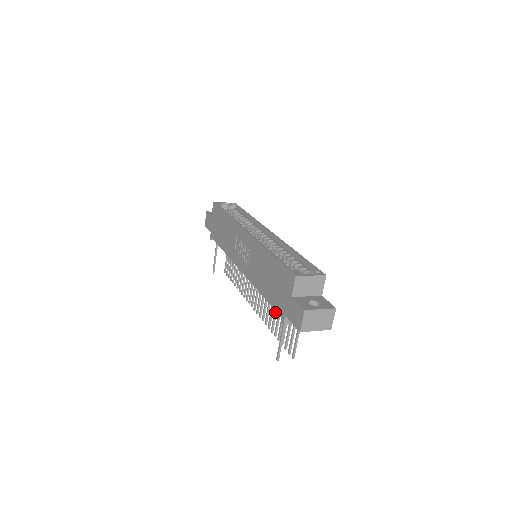
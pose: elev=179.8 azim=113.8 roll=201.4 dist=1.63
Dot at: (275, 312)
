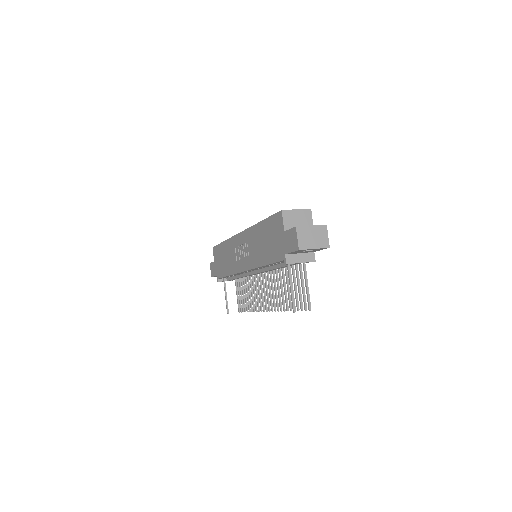
Dot at: (284, 288)
